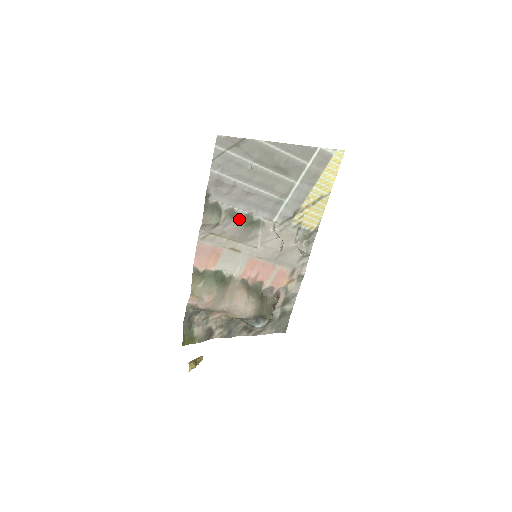
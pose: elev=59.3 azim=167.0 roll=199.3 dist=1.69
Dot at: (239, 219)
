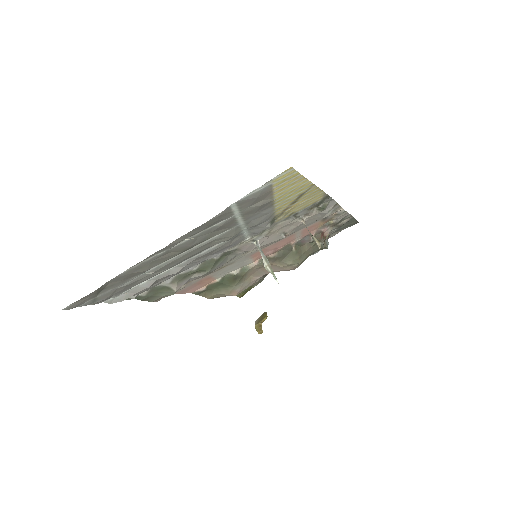
Dot at: (197, 271)
